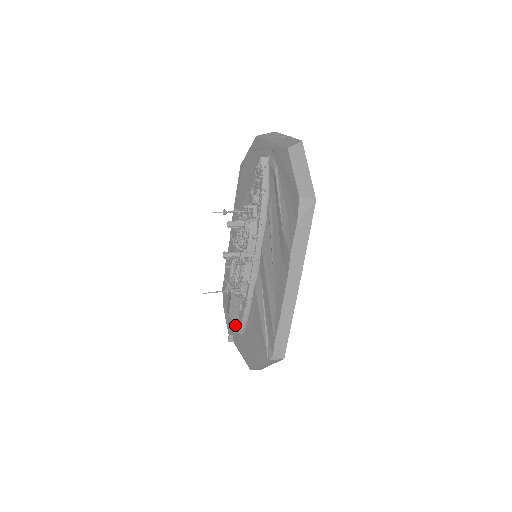
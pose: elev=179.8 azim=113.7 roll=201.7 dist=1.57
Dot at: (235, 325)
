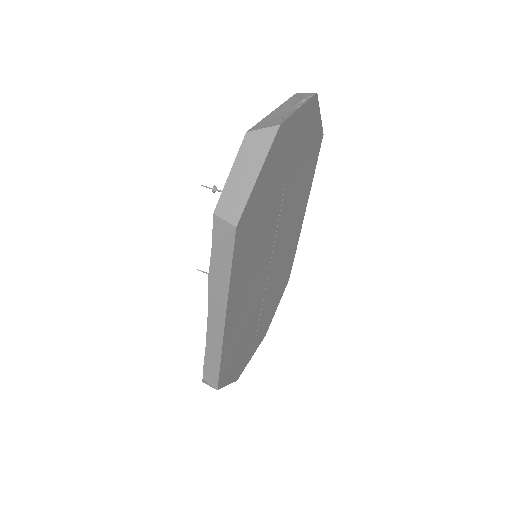
Dot at: occluded
